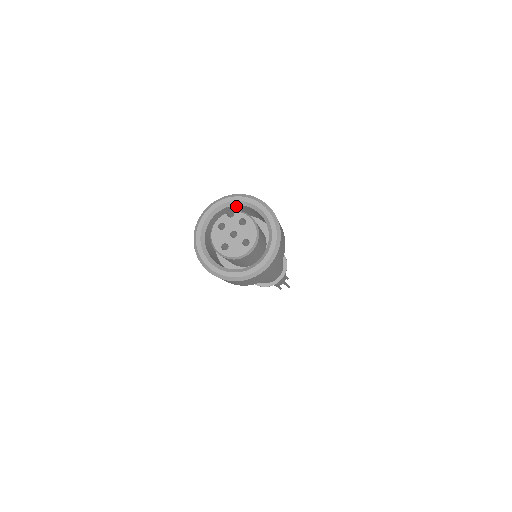
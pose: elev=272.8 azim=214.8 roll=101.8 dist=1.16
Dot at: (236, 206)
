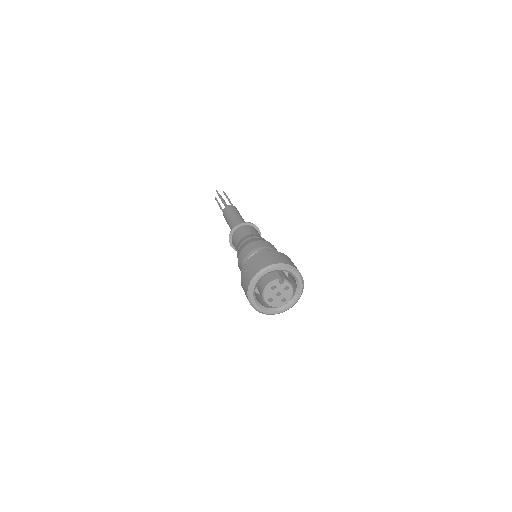
Dot at: (282, 269)
